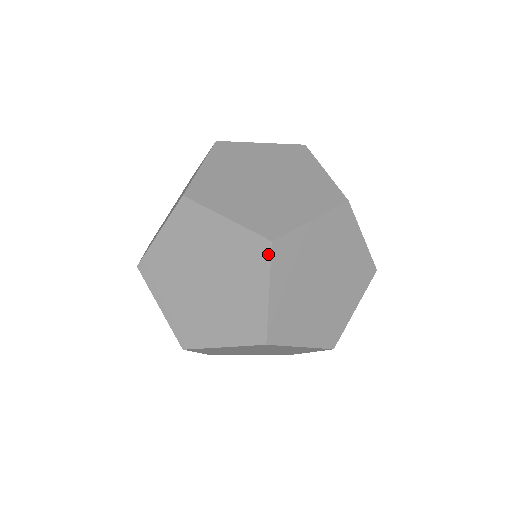
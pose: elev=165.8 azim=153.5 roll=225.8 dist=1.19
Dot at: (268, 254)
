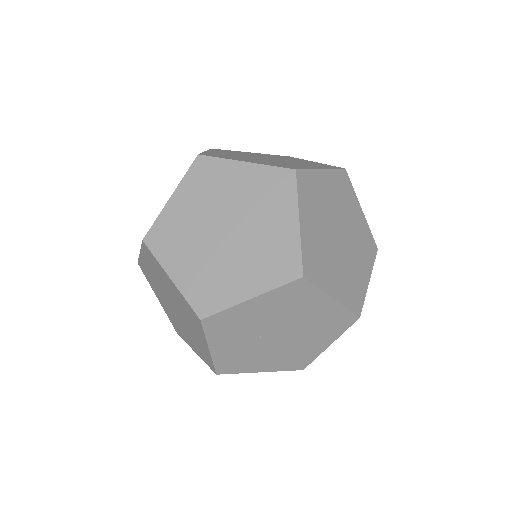
Dot at: (201, 326)
